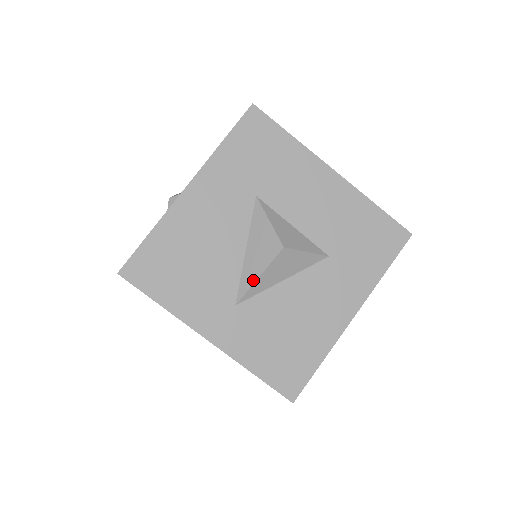
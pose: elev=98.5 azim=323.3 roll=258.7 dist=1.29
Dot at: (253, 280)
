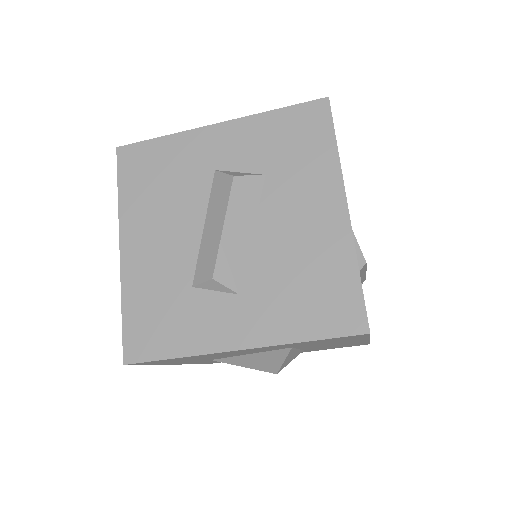
Dot at: (237, 365)
